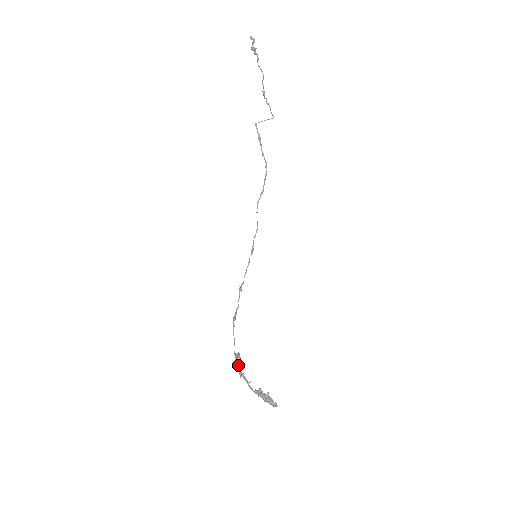
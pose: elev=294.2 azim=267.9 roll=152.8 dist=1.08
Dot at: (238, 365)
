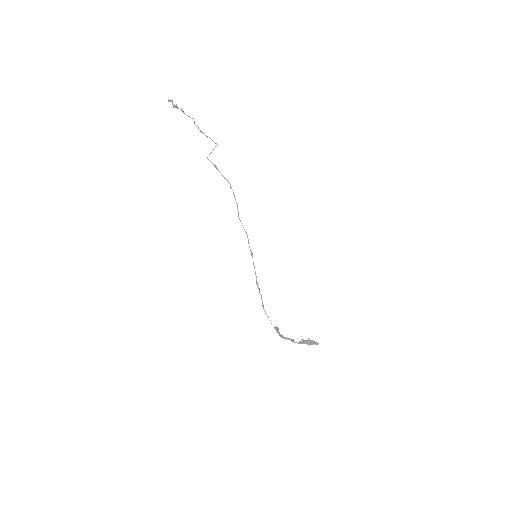
Dot at: (280, 334)
